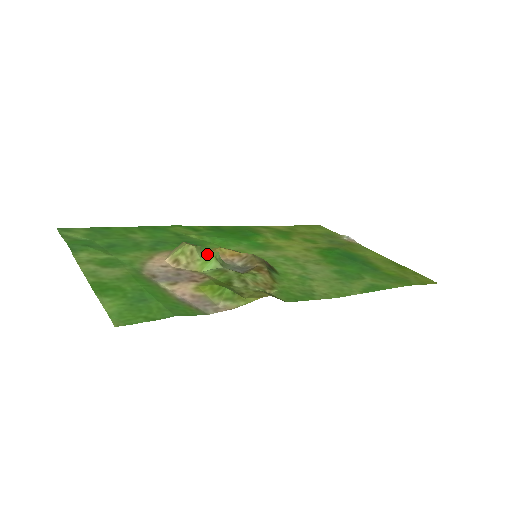
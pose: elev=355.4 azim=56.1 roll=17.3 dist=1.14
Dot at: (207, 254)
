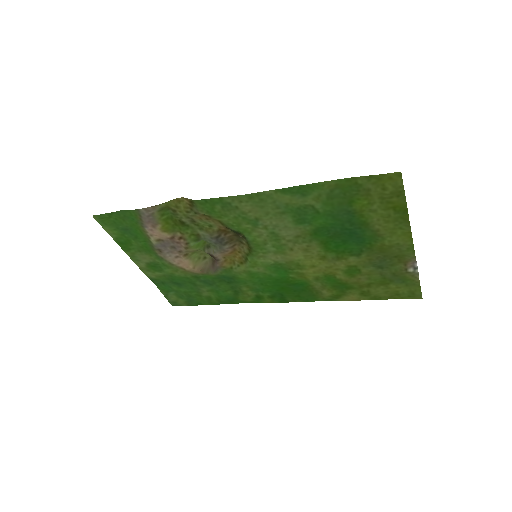
Dot at: (219, 261)
